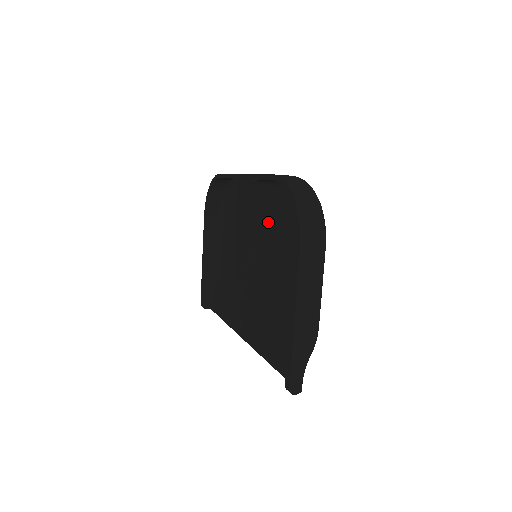
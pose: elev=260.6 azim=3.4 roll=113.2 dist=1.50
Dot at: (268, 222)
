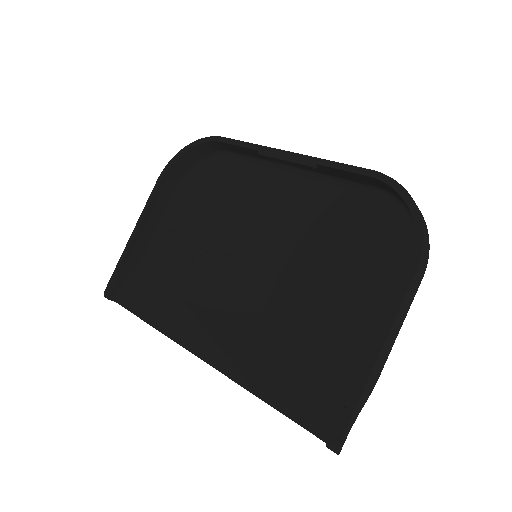
Dot at: (296, 221)
